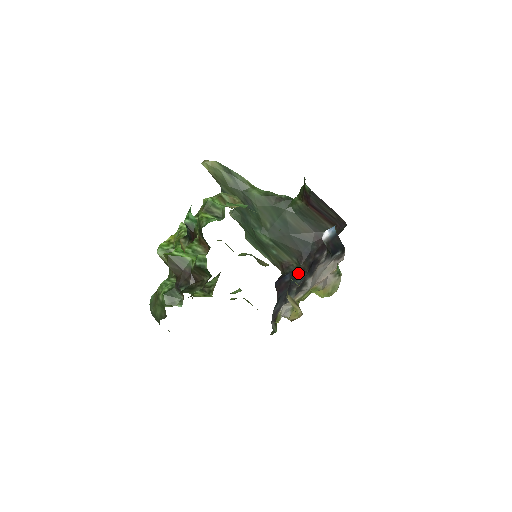
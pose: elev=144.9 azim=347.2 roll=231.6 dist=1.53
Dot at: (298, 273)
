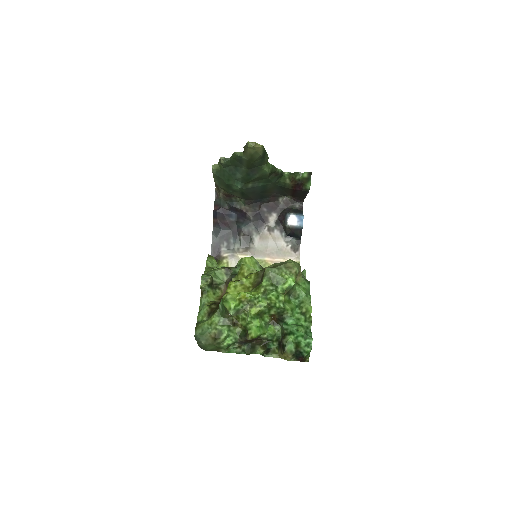
Dot at: (244, 218)
